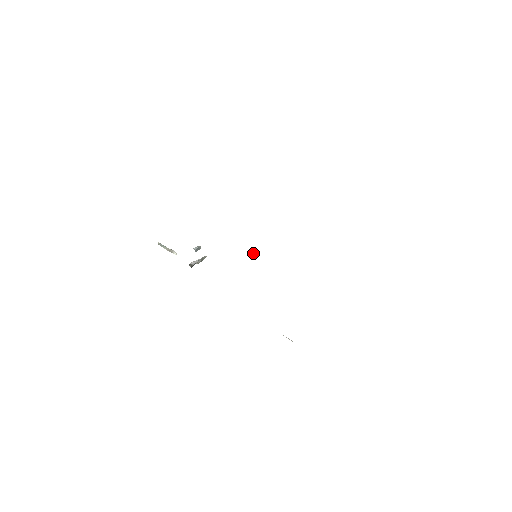
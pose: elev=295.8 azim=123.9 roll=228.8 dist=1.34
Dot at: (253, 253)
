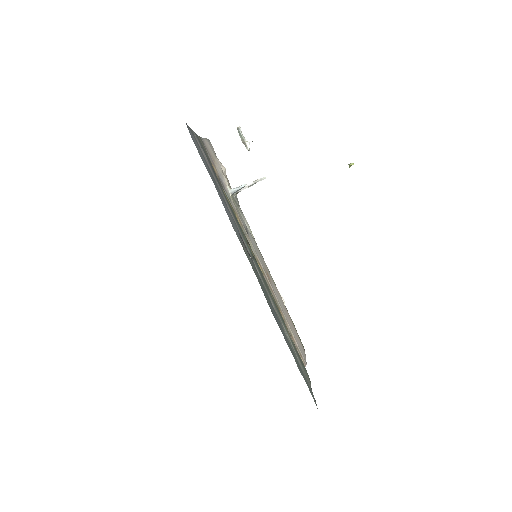
Dot at: (349, 164)
